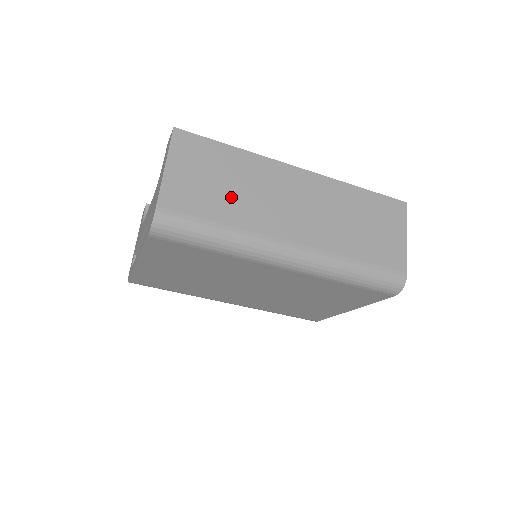
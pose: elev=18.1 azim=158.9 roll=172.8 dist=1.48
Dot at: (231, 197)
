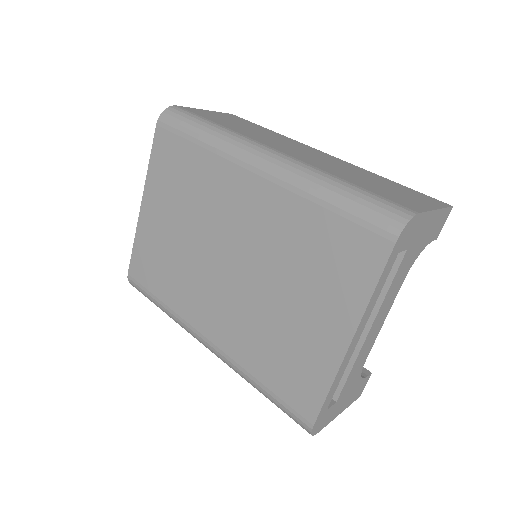
Dot at: (242, 128)
